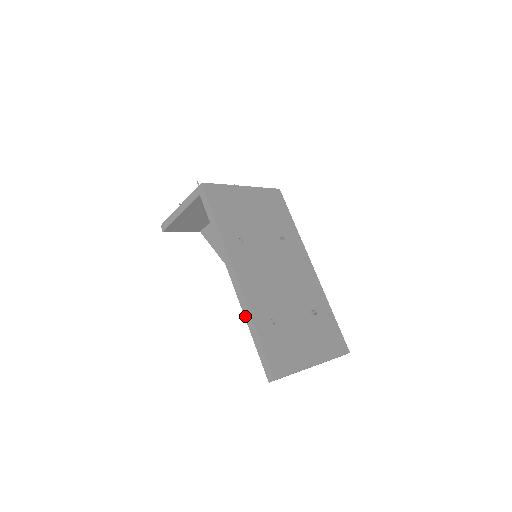
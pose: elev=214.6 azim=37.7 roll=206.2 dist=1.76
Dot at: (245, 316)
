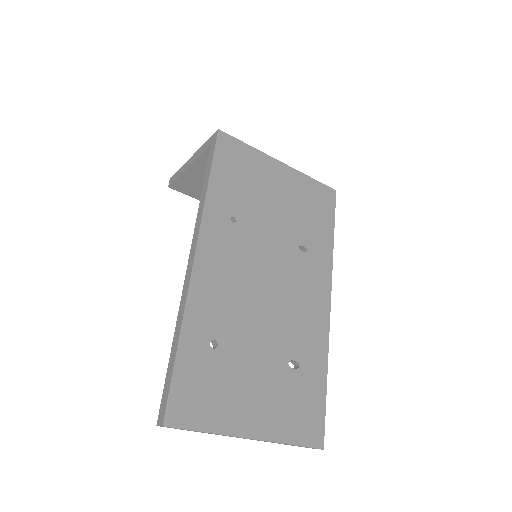
Dot at: (178, 317)
